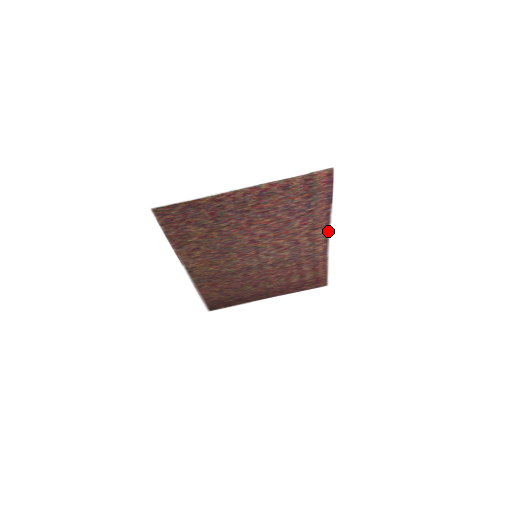
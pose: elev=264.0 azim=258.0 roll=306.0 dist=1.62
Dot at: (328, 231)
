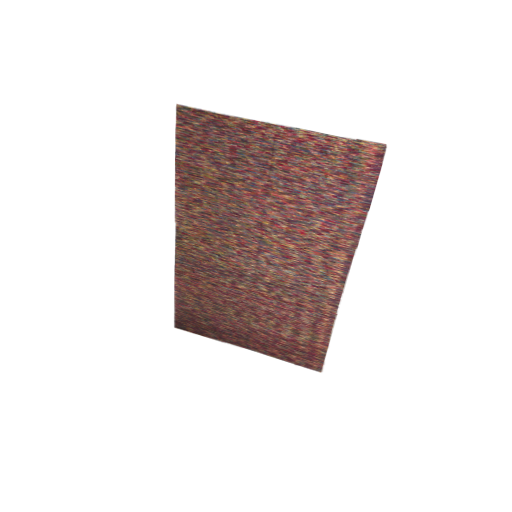
Dot at: (350, 262)
